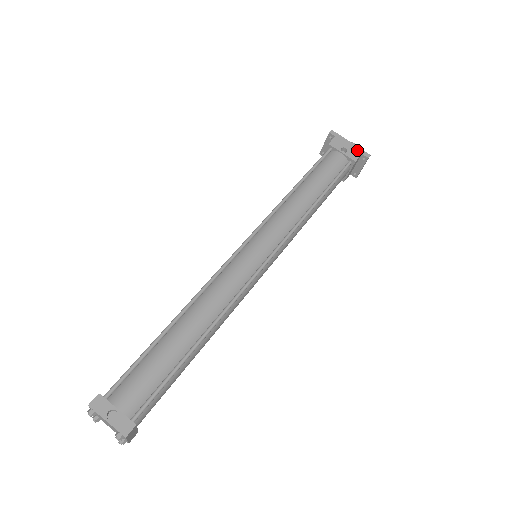
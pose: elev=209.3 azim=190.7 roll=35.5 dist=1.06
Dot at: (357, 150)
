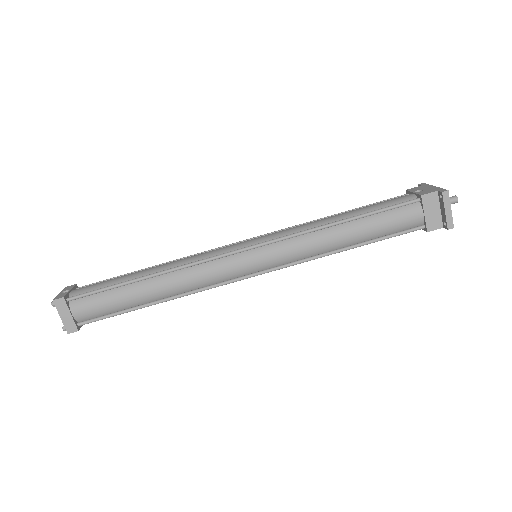
Dot at: (435, 189)
